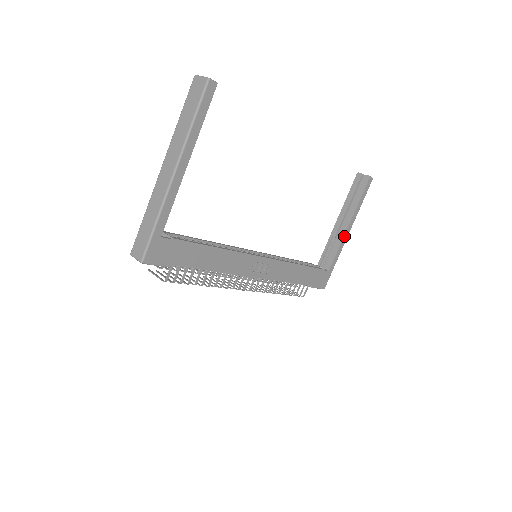
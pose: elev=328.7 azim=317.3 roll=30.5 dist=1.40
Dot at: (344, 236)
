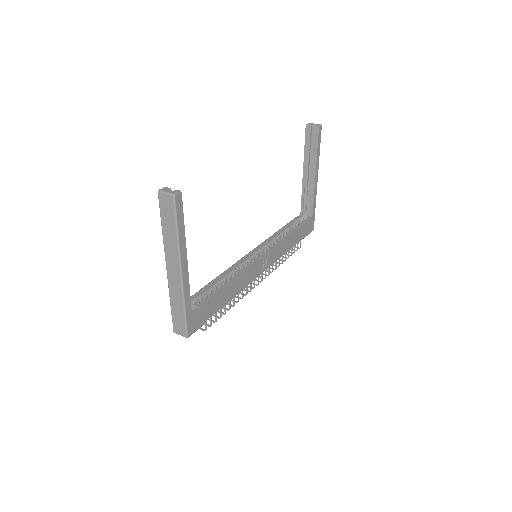
Dot at: (315, 185)
